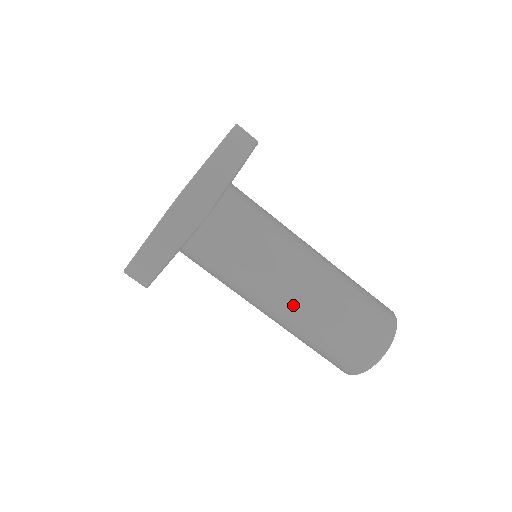
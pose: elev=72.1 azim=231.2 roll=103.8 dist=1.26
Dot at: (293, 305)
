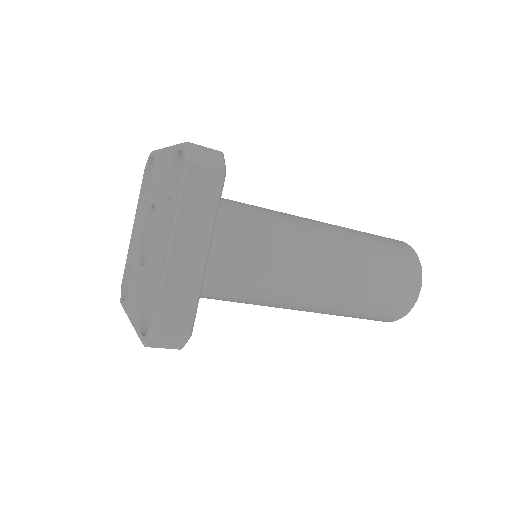
Dot at: (304, 310)
